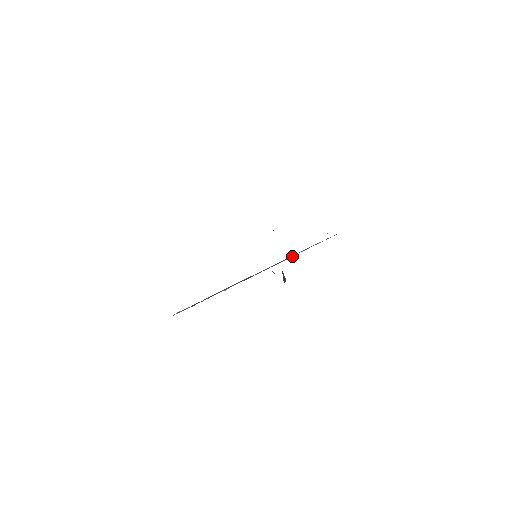
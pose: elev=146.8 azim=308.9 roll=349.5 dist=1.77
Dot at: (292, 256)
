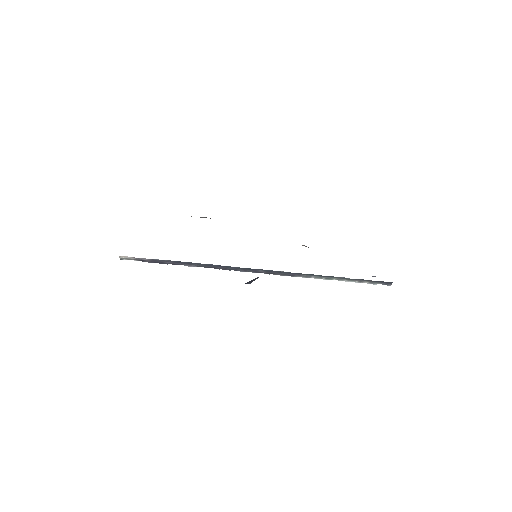
Dot at: (300, 276)
